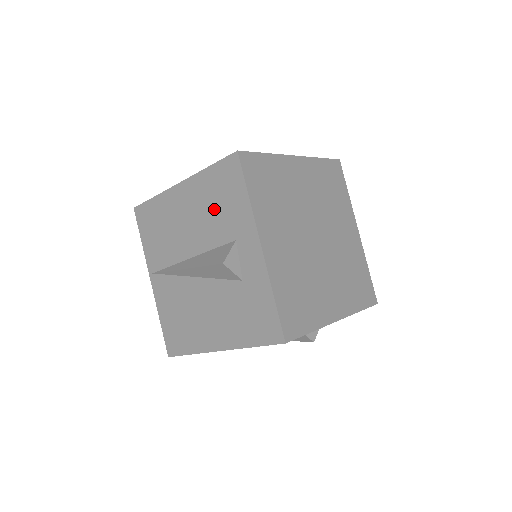
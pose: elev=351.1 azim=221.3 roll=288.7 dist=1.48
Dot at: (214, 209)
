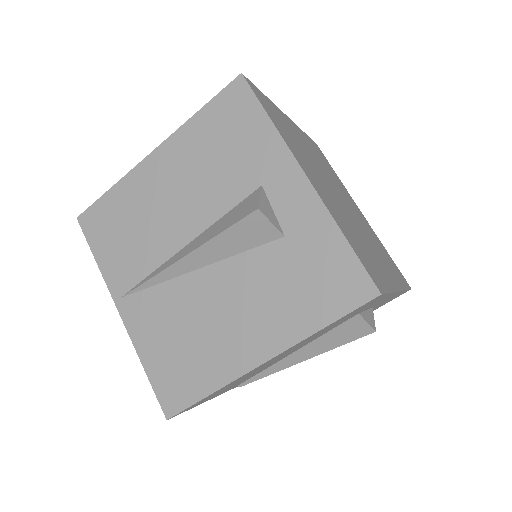
Dot at: (217, 160)
